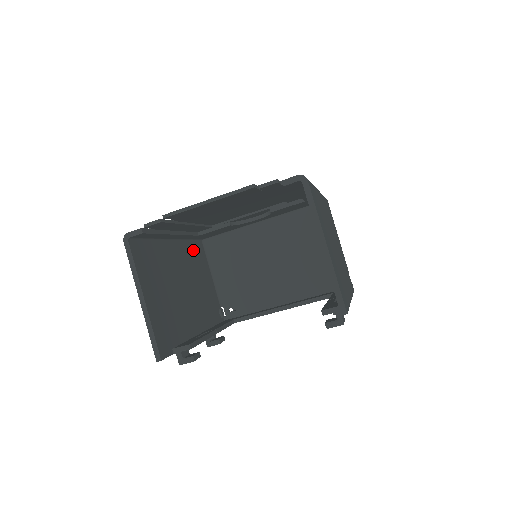
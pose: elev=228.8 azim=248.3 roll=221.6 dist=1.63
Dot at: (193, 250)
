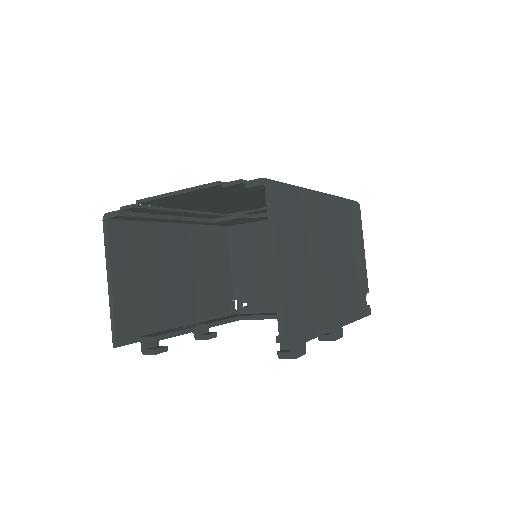
Dot at: (209, 236)
